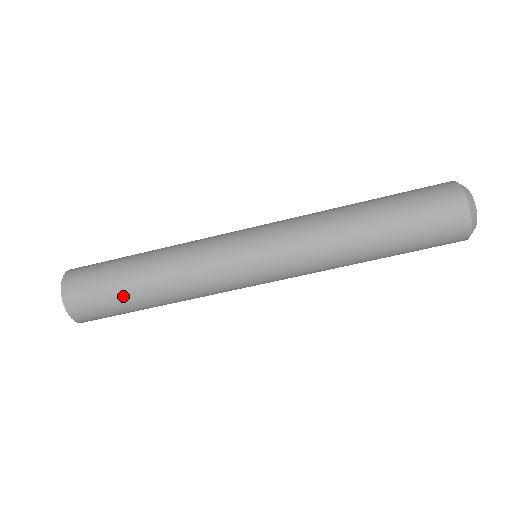
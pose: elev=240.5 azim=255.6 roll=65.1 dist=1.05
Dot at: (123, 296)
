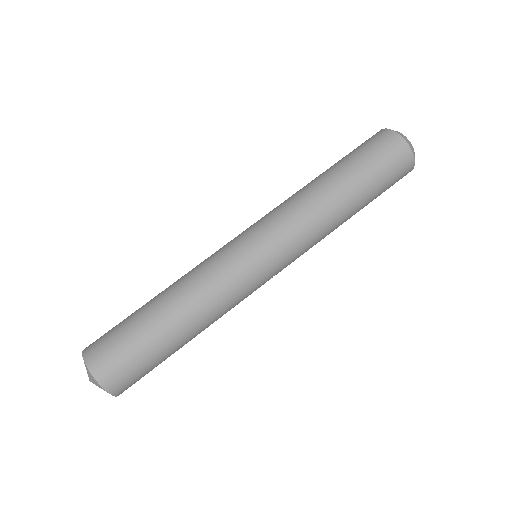
Dot at: (135, 314)
